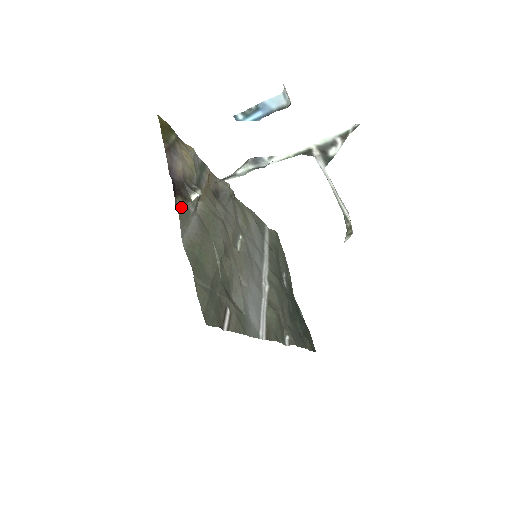
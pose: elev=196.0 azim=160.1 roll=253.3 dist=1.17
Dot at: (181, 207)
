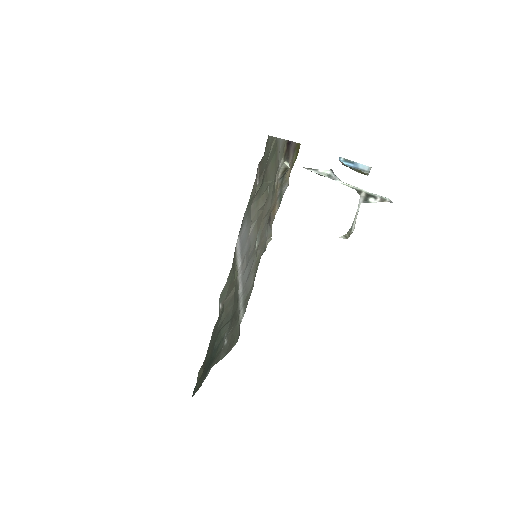
Dot at: (284, 148)
